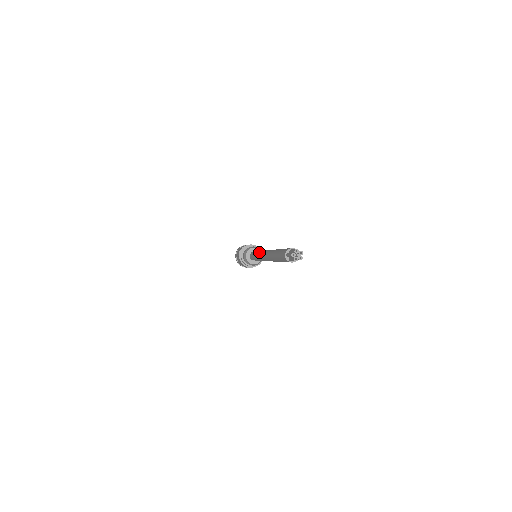
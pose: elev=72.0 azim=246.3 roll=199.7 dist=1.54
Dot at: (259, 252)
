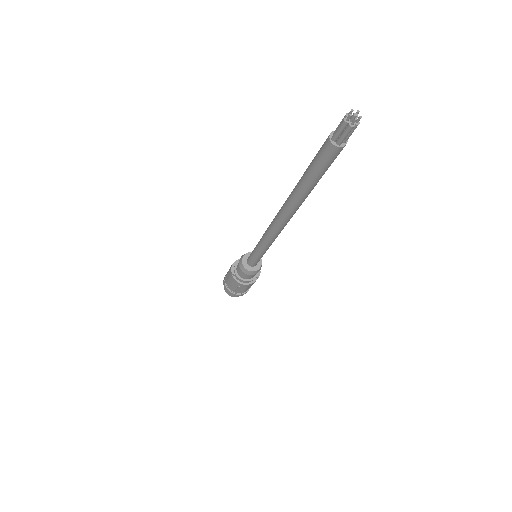
Dot at: (265, 231)
